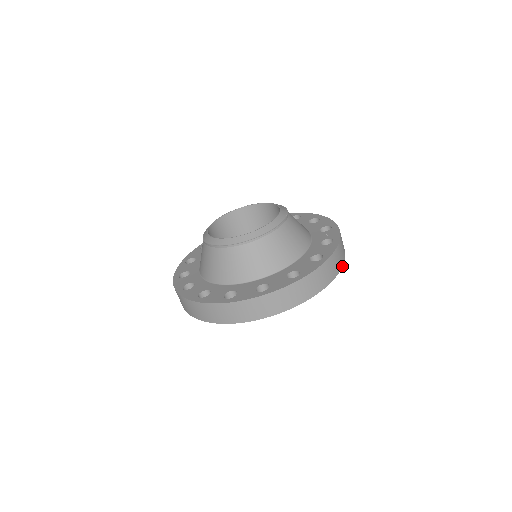
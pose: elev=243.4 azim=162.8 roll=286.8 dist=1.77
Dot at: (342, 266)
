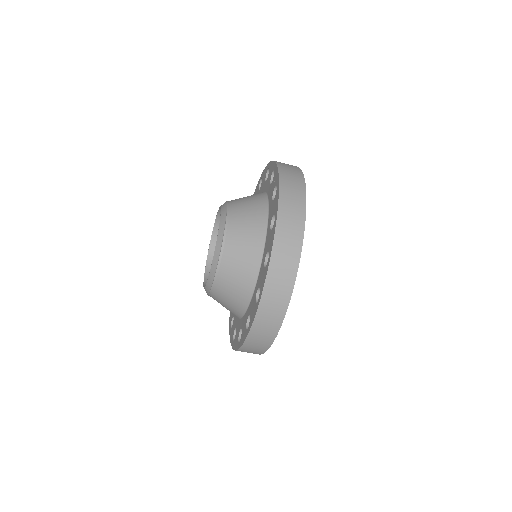
Dot at: (305, 198)
